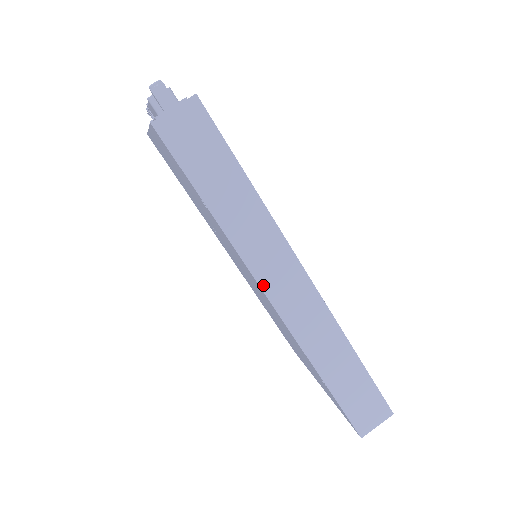
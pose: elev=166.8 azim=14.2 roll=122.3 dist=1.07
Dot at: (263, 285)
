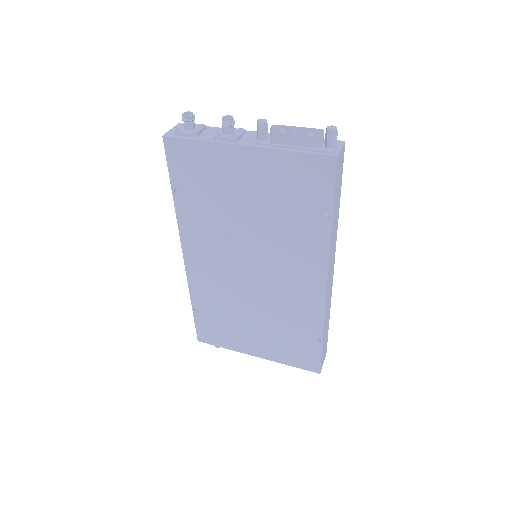
Dot at: (329, 273)
